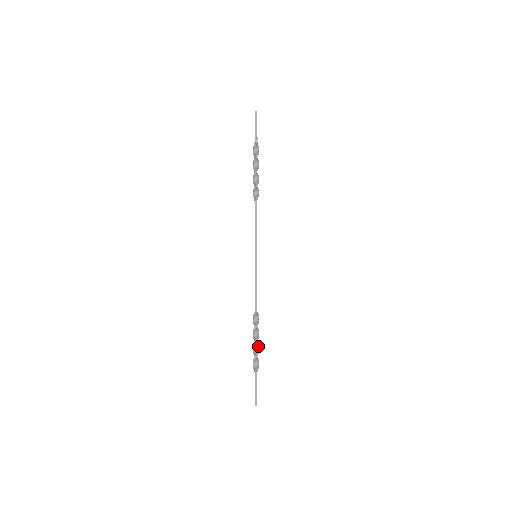
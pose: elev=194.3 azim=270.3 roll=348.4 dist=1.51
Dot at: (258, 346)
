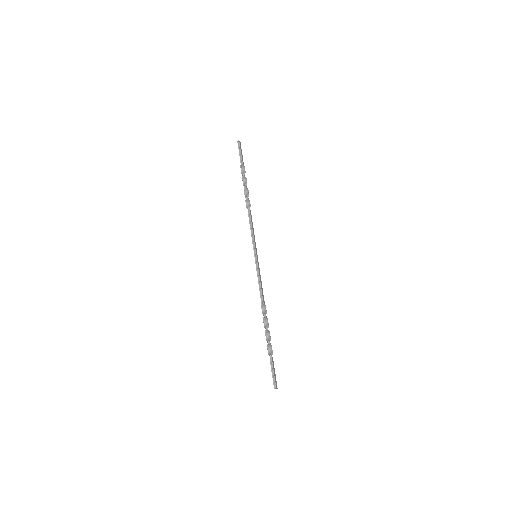
Dot at: occluded
